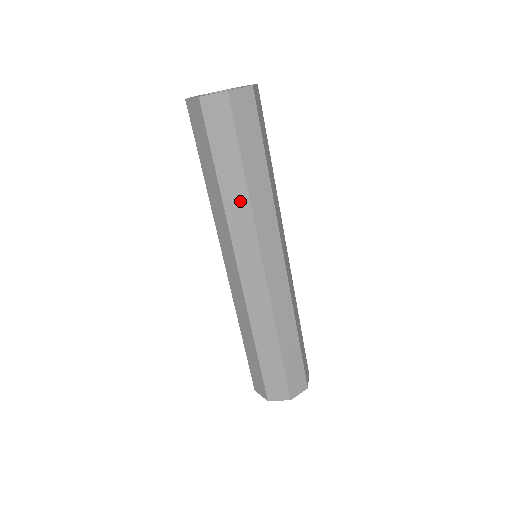
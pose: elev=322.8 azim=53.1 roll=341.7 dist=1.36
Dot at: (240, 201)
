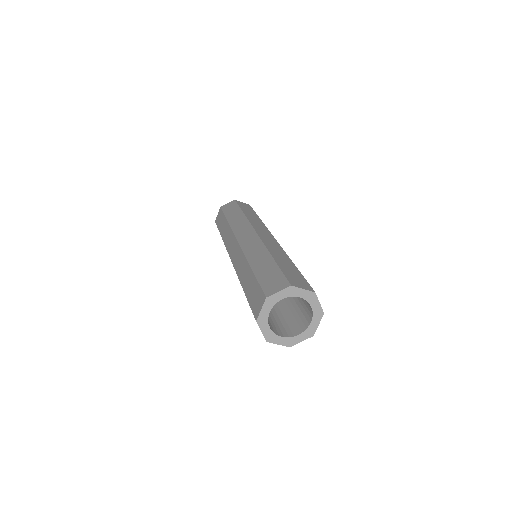
Dot at: occluded
